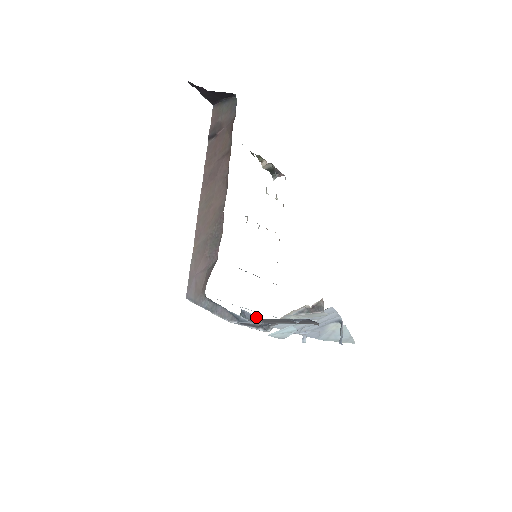
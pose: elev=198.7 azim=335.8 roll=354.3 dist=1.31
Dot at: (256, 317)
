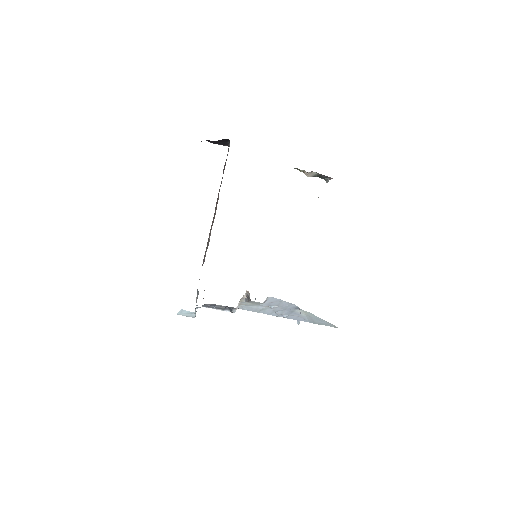
Dot at: occluded
